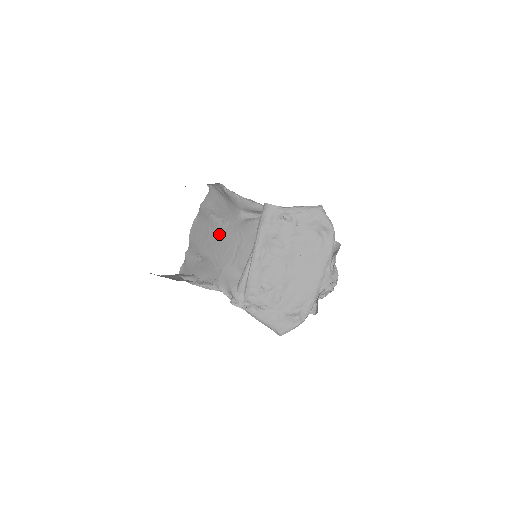
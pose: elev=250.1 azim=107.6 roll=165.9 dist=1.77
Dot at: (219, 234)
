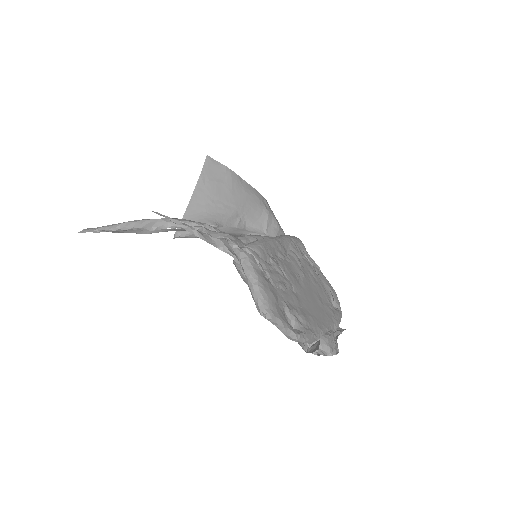
Dot at: occluded
